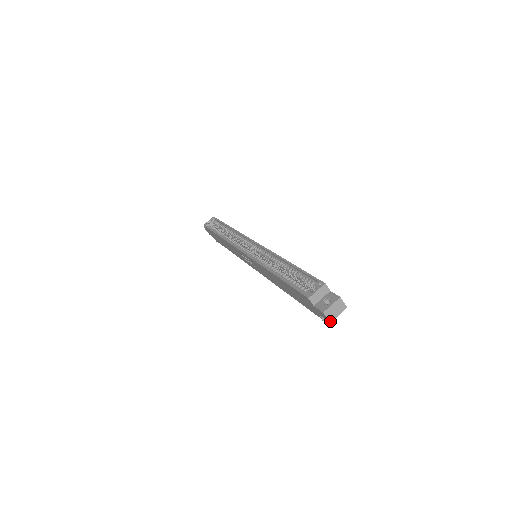
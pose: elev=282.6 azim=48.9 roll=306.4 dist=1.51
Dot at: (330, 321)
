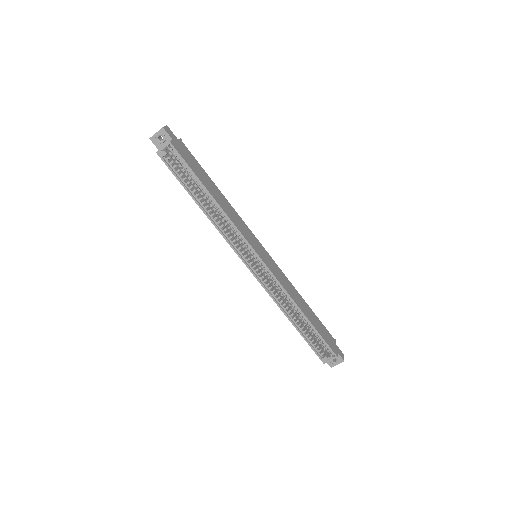
Dot at: occluded
